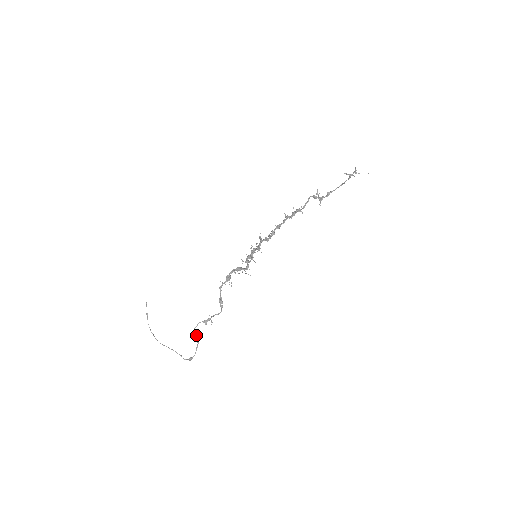
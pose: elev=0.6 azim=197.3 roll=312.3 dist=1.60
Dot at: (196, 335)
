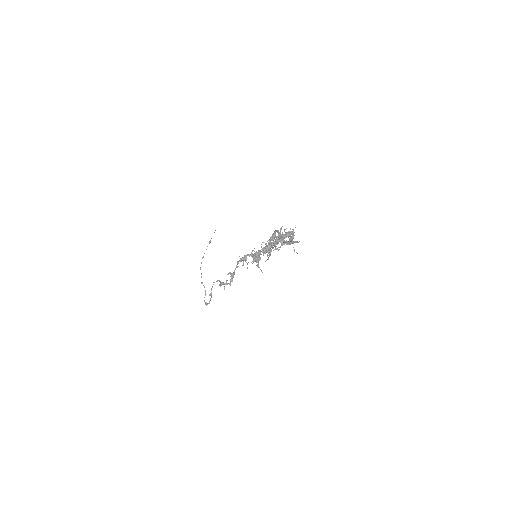
Dot at: (211, 289)
